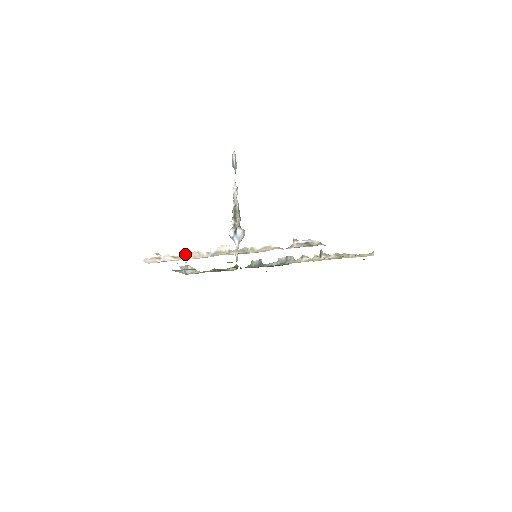
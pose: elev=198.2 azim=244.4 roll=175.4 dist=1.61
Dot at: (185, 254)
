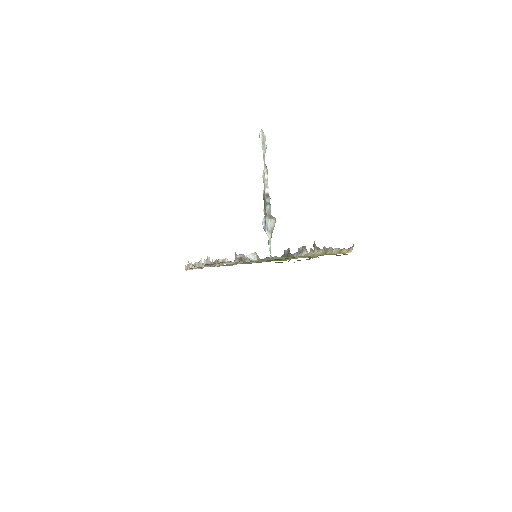
Dot at: (196, 263)
